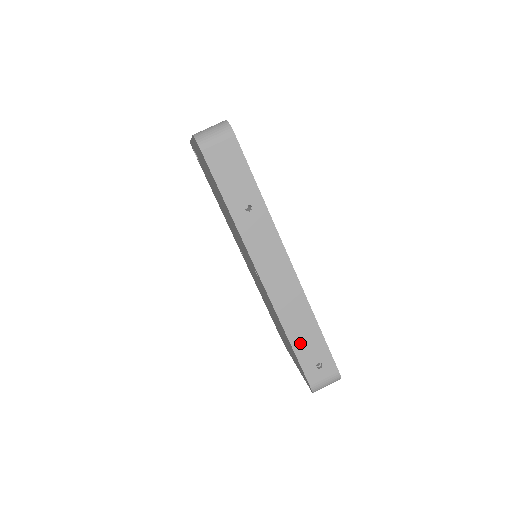
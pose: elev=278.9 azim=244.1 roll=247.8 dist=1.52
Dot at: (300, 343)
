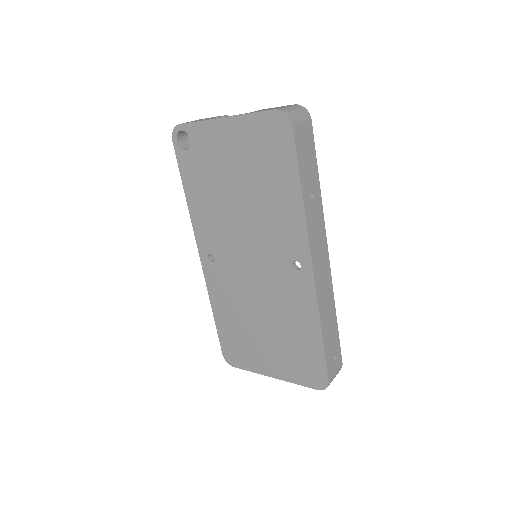
Dot at: (327, 336)
